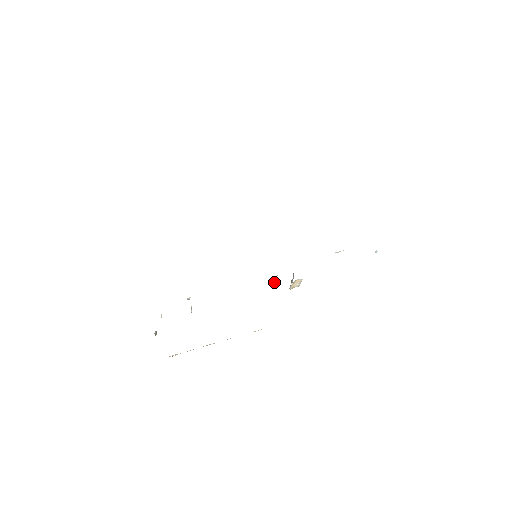
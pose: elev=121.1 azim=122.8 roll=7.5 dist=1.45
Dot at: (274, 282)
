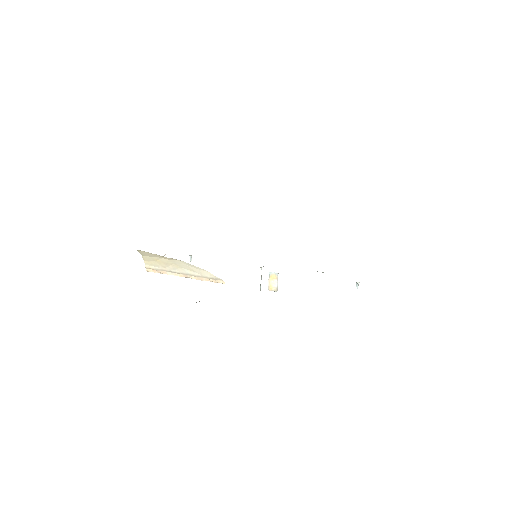
Dot at: occluded
